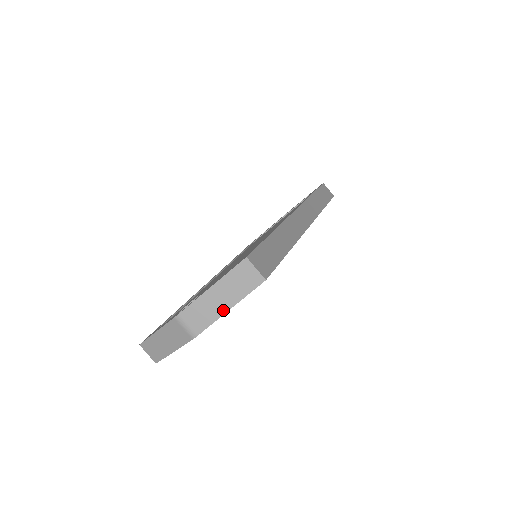
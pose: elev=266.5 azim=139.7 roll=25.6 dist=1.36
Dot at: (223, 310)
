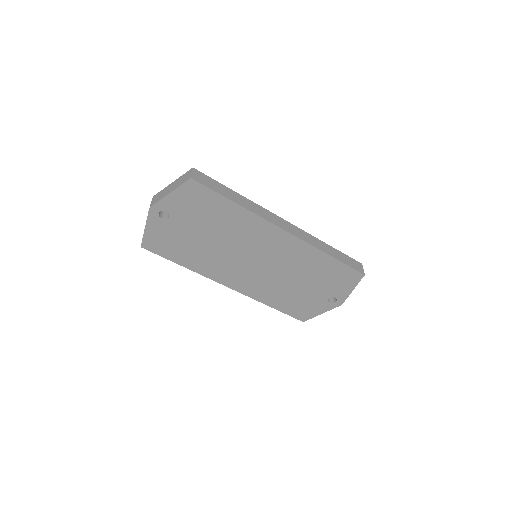
Dot at: (168, 193)
